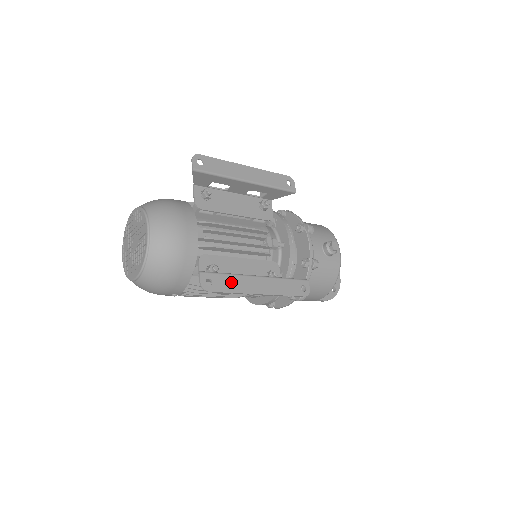
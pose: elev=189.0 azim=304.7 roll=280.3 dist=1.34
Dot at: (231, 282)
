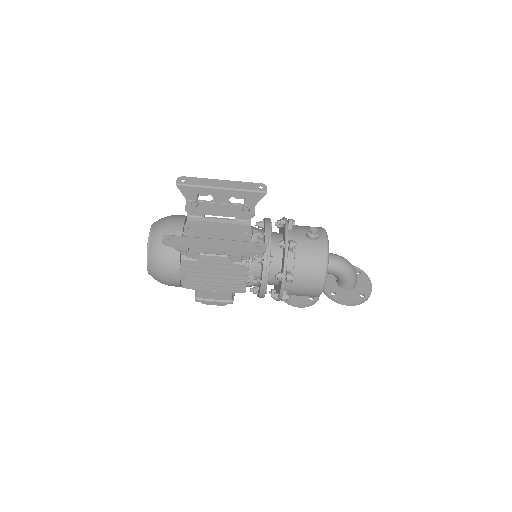
Dot at: (189, 241)
